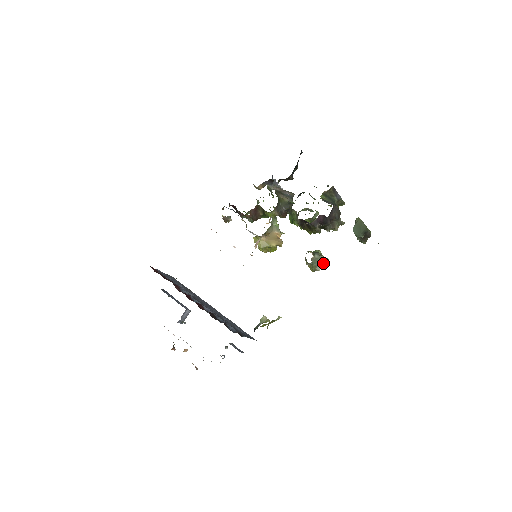
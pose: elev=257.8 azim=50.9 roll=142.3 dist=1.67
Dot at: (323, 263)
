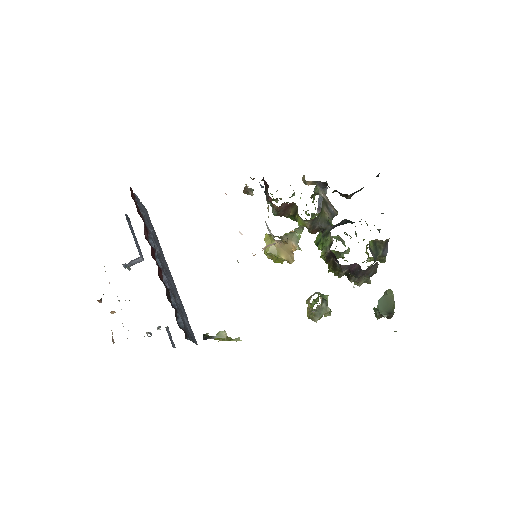
Dot at: occluded
